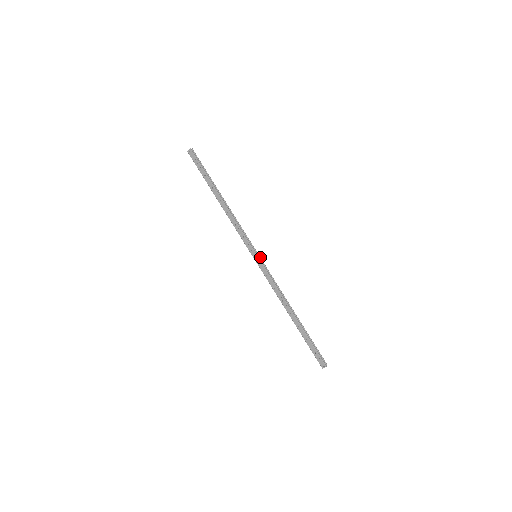
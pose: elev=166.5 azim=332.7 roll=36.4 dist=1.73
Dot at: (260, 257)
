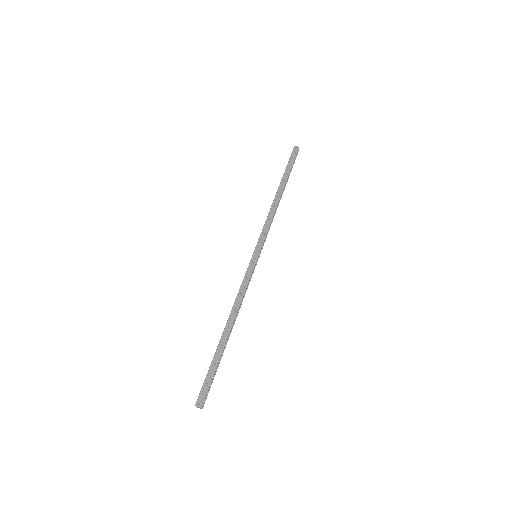
Dot at: occluded
